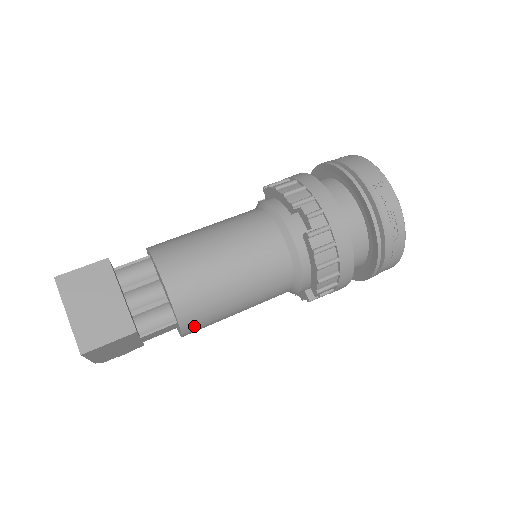
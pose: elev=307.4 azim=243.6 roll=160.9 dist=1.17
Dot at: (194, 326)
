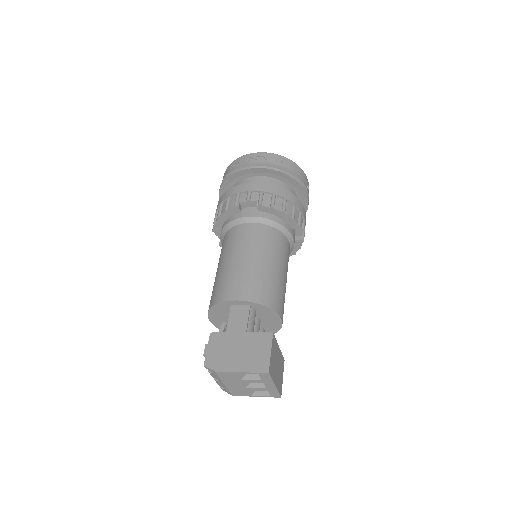
Dot at: occluded
